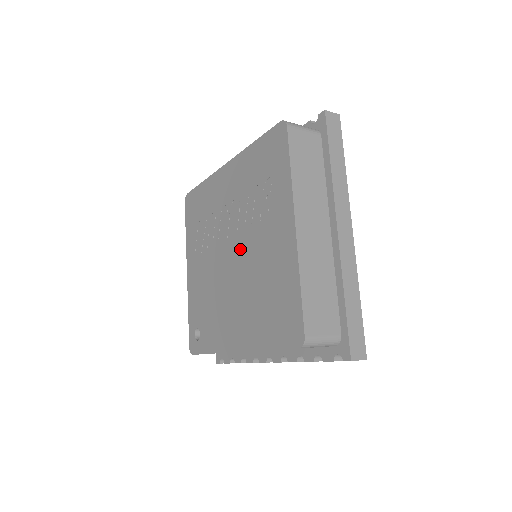
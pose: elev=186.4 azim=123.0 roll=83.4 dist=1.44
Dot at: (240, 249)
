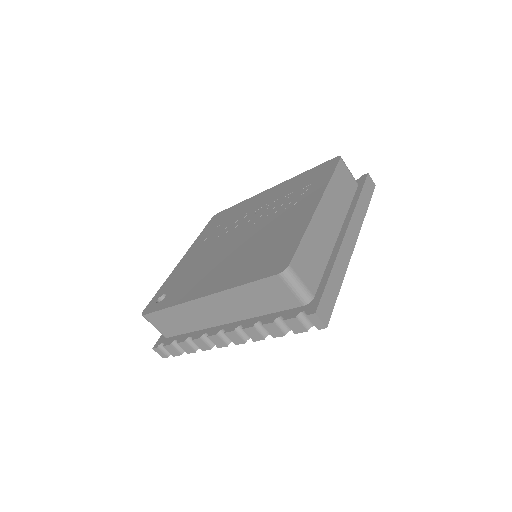
Dot at: (253, 230)
